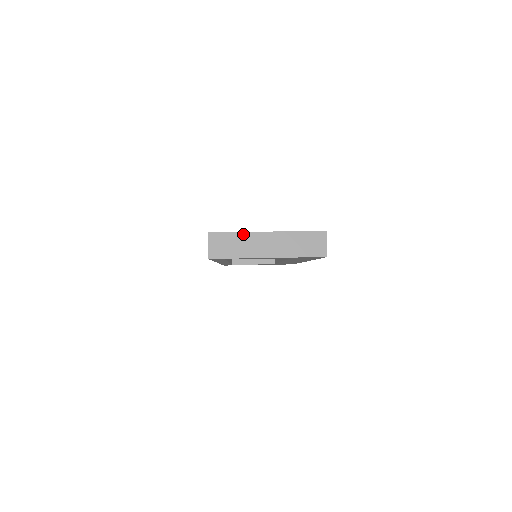
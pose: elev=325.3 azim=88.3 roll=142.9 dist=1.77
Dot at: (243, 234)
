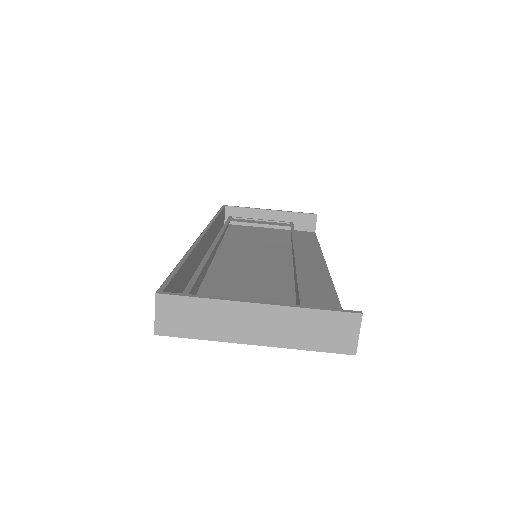
Dot at: (215, 302)
